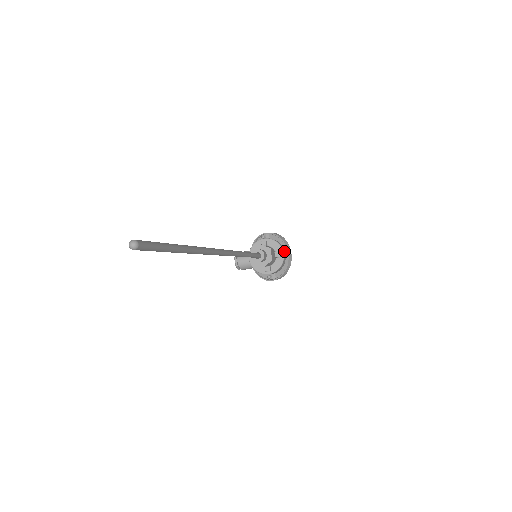
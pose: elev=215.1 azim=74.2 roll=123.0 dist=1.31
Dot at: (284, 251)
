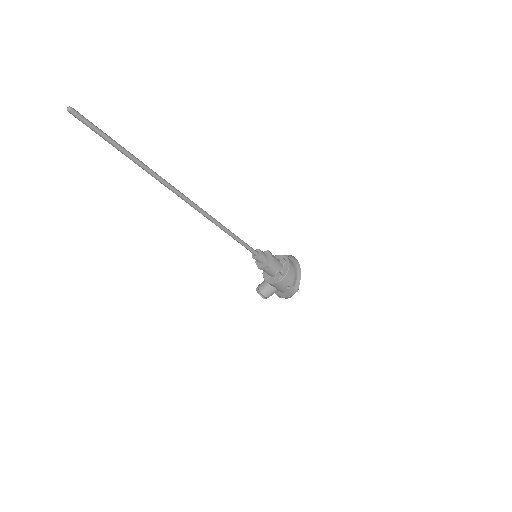
Dot at: (290, 260)
